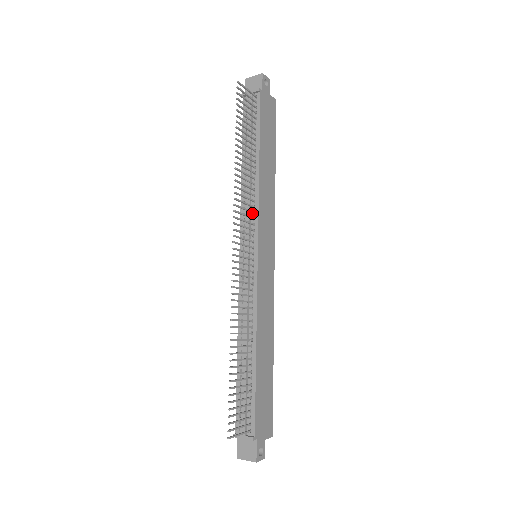
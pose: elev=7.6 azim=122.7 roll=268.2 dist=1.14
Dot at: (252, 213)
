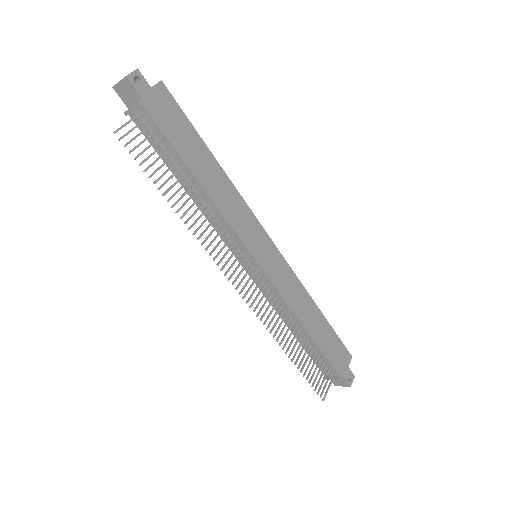
Dot at: (227, 231)
